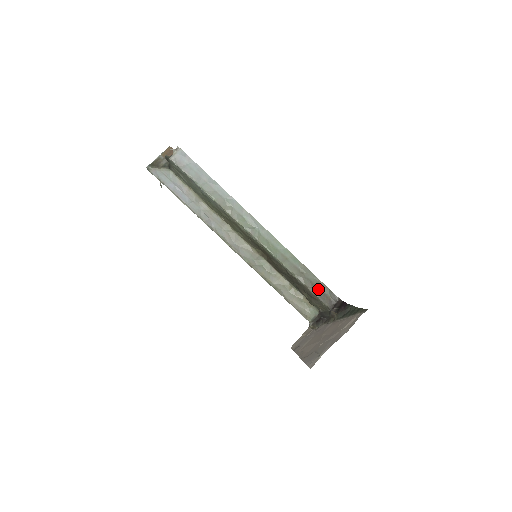
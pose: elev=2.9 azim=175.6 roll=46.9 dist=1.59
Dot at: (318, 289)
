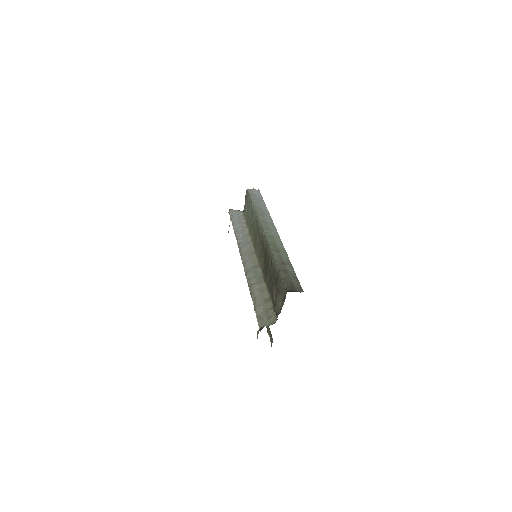
Dot at: (289, 277)
